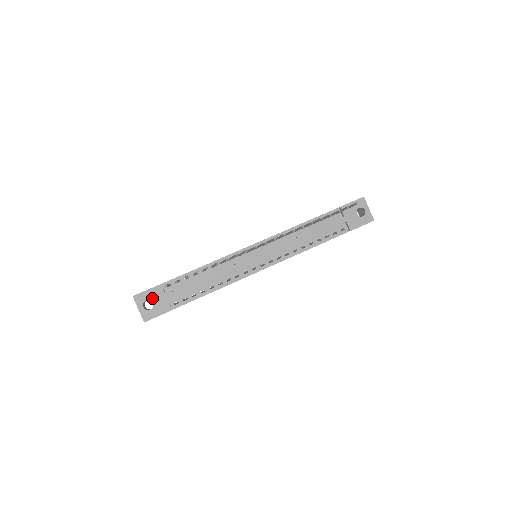
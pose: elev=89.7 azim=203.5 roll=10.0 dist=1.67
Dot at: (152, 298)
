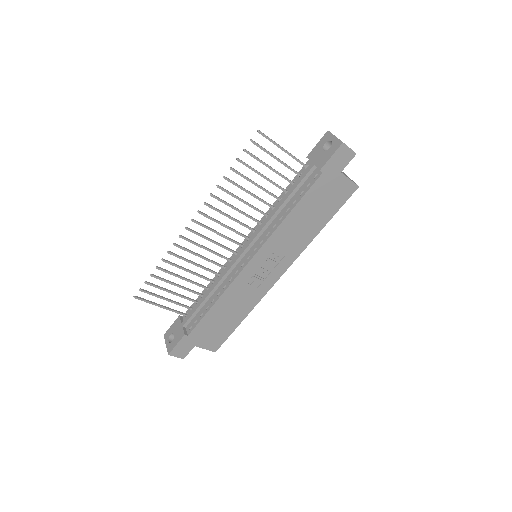
Dot at: (174, 331)
